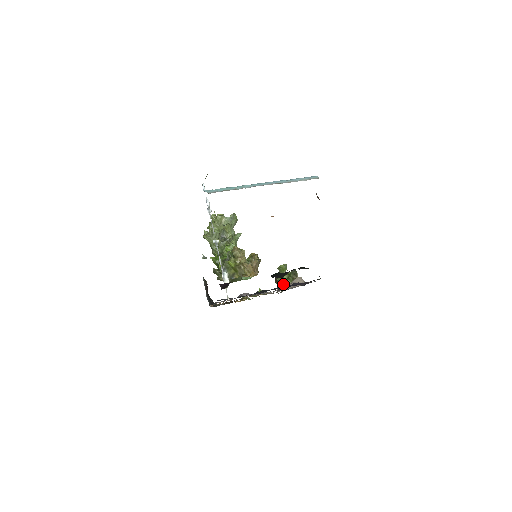
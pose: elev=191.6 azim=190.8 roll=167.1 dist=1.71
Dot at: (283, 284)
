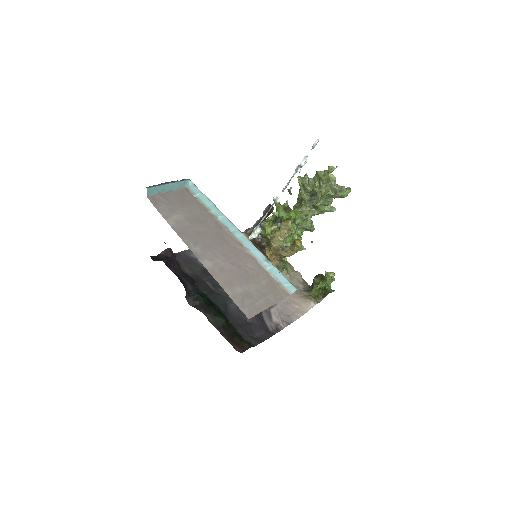
Dot at: (312, 287)
